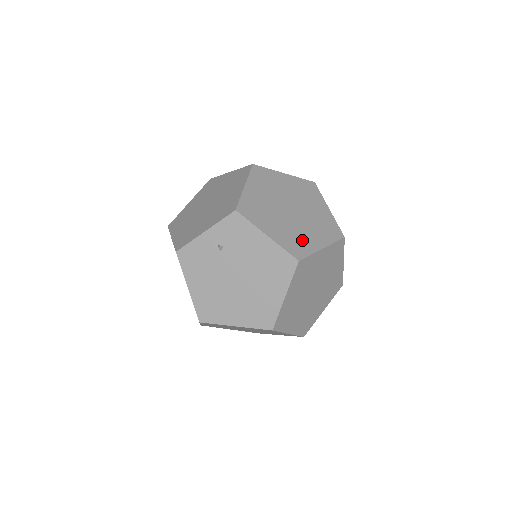
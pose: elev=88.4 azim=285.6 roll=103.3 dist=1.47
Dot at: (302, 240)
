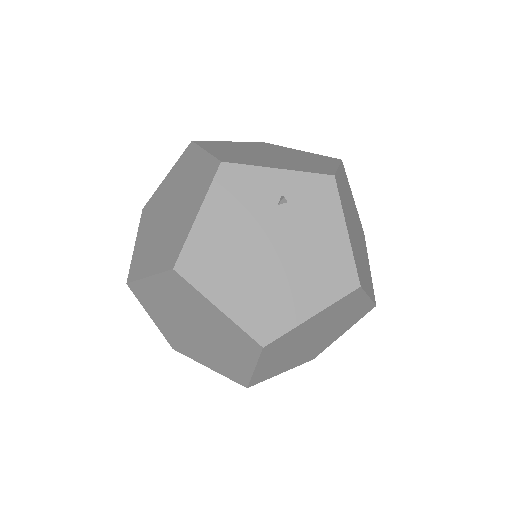
Dot at: (361, 270)
